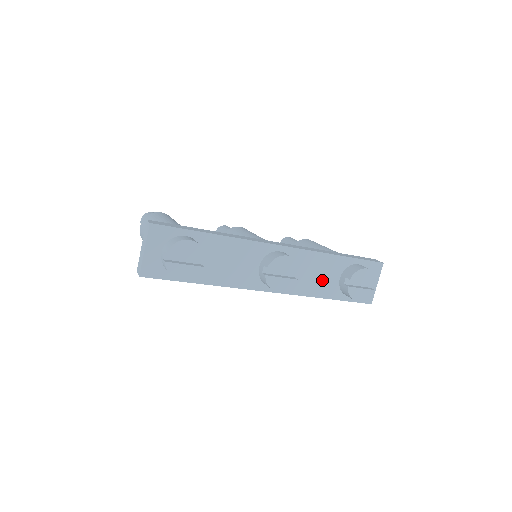
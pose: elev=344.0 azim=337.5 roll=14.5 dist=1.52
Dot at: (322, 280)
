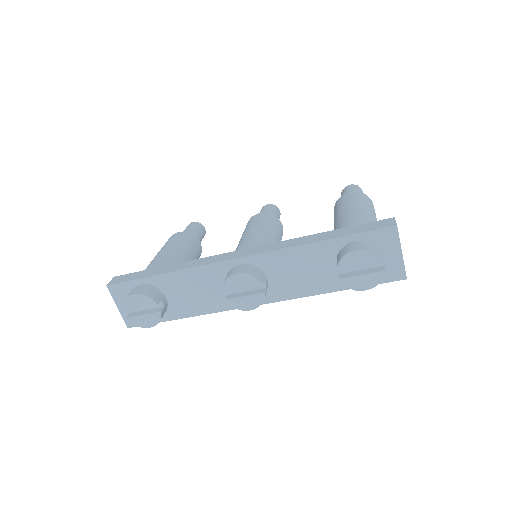
Dot at: (313, 275)
